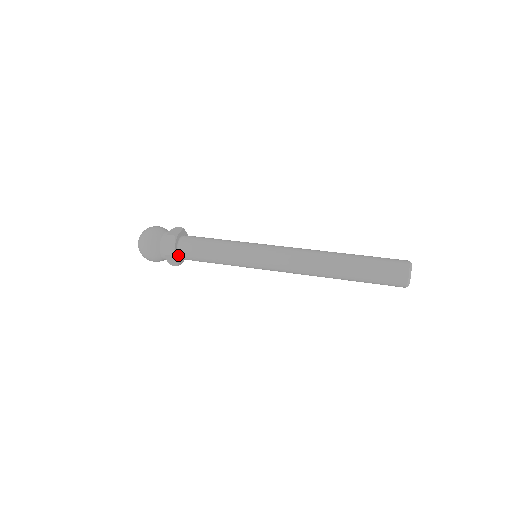
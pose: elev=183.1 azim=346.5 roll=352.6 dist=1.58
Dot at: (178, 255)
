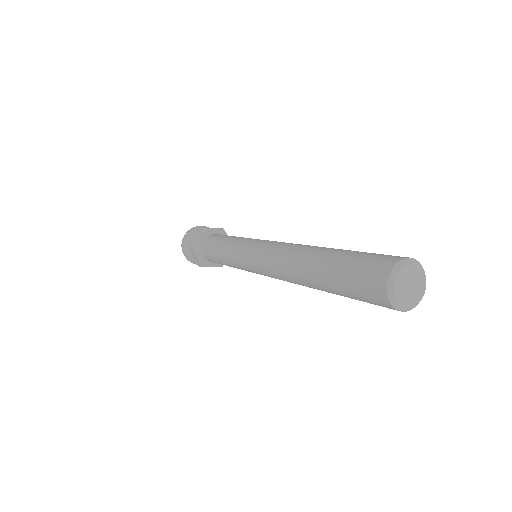
Dot at: (202, 252)
